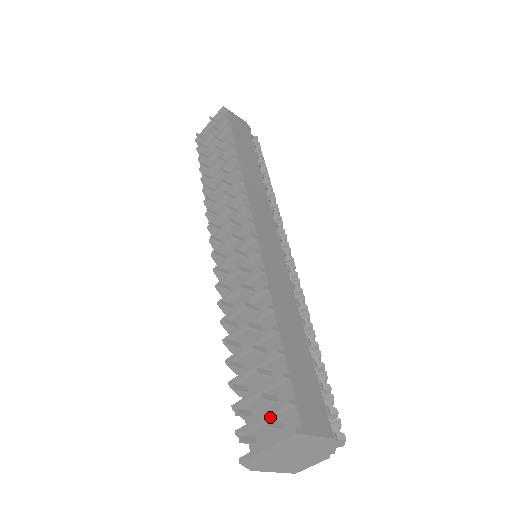
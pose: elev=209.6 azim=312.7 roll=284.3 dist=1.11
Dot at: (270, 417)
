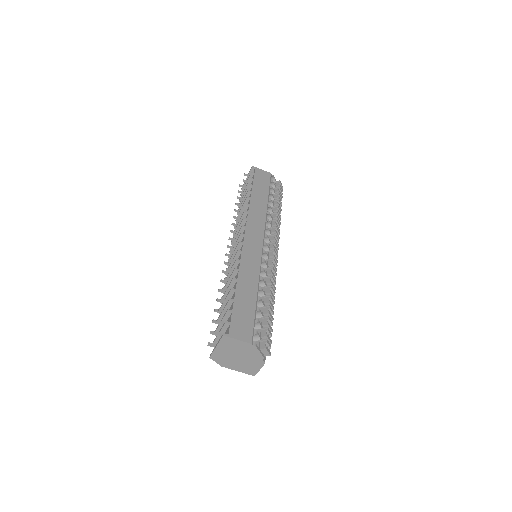
Dot at: (222, 332)
